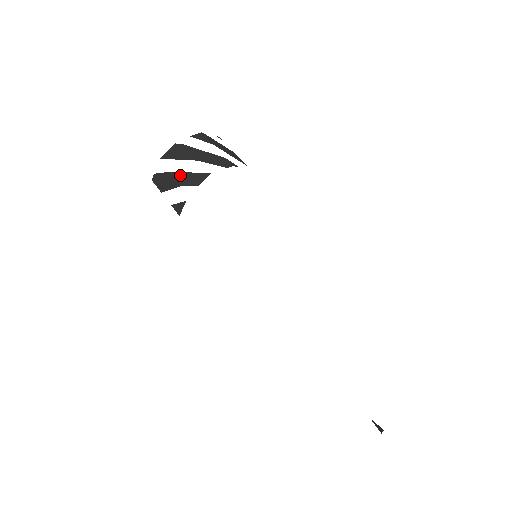
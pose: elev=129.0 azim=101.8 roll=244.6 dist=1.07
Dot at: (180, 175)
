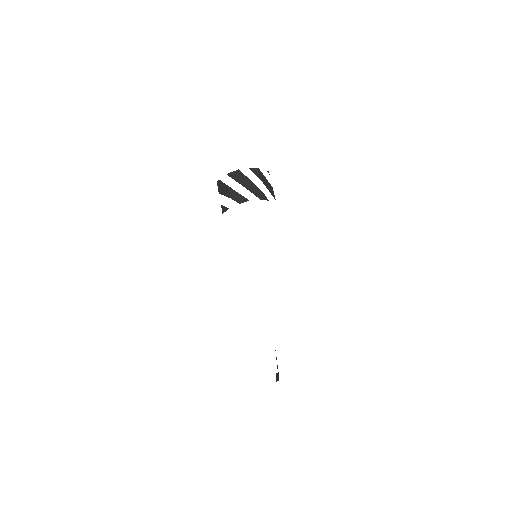
Dot at: (232, 191)
